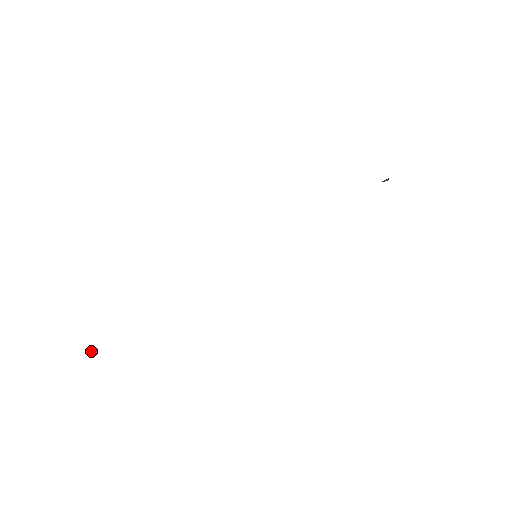
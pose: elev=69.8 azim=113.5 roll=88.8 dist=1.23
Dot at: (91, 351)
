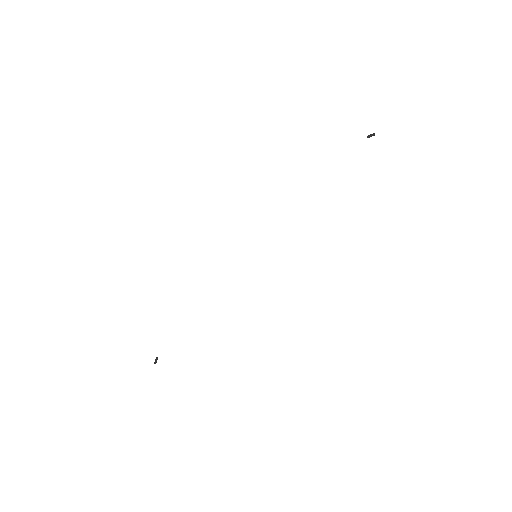
Dot at: (156, 361)
